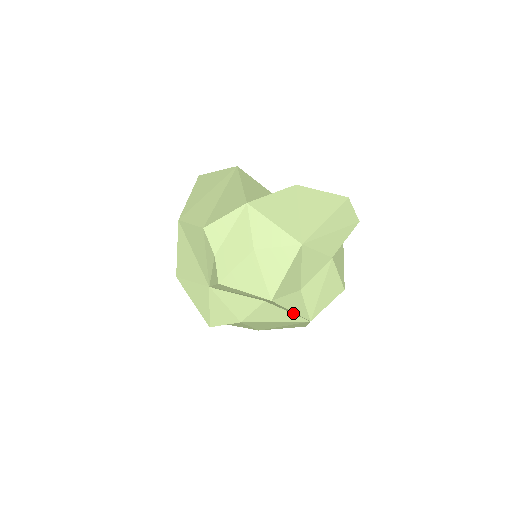
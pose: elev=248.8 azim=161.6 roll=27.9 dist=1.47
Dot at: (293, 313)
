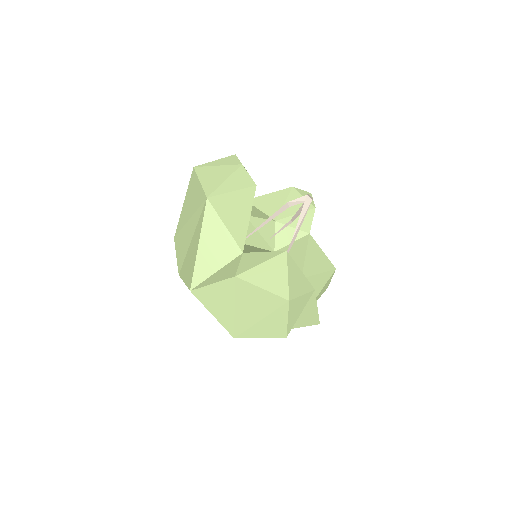
Dot at: occluded
